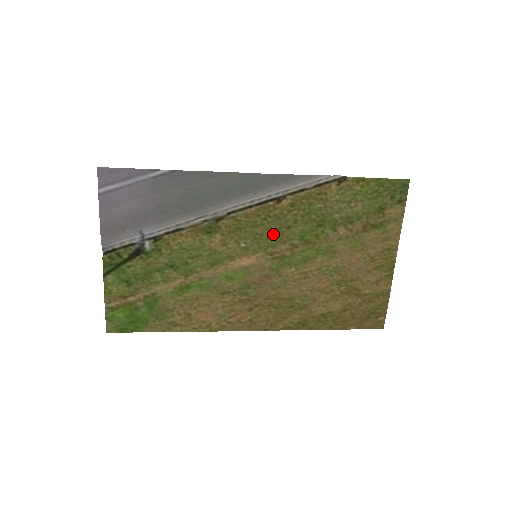
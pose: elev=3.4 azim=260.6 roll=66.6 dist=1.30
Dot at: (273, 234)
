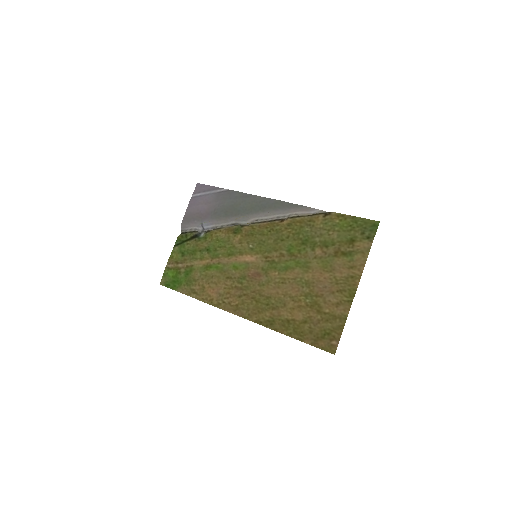
Dot at: (271, 243)
